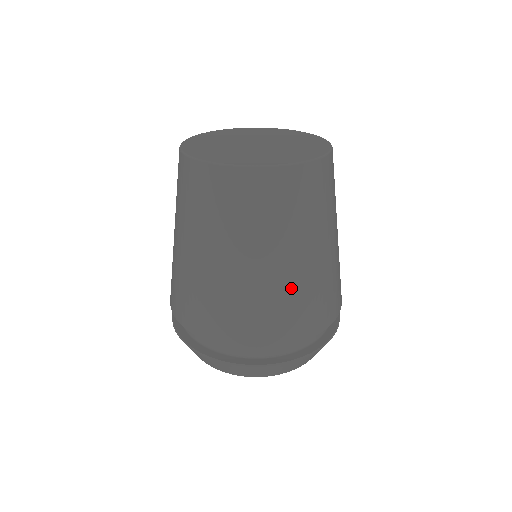
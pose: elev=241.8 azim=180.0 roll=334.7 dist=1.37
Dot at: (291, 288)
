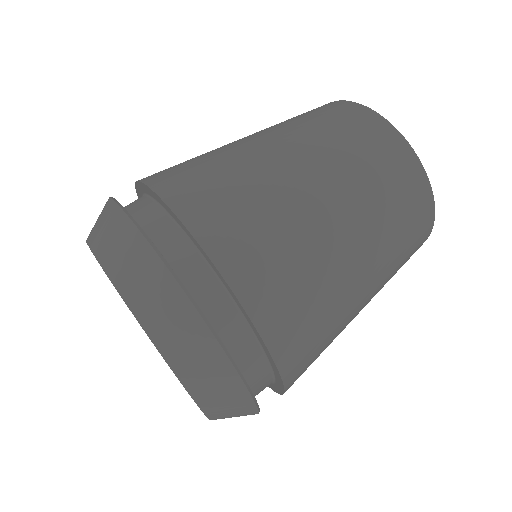
Dot at: (274, 193)
